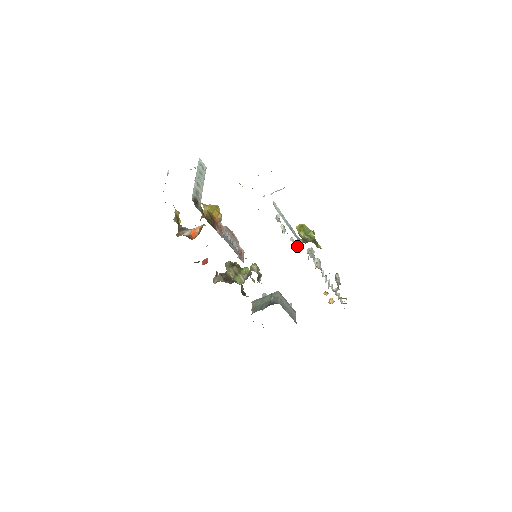
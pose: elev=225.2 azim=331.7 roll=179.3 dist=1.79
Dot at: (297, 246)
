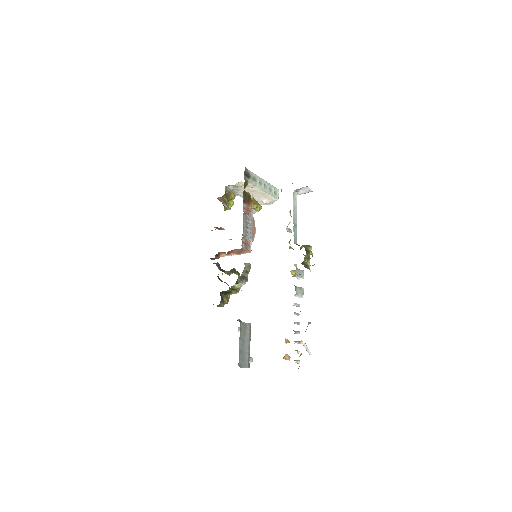
Dot at: (294, 271)
